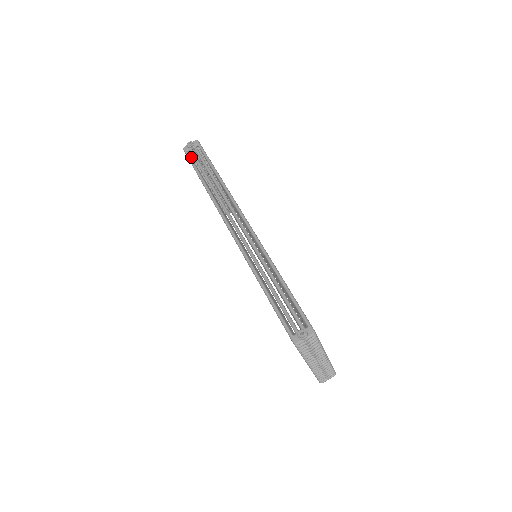
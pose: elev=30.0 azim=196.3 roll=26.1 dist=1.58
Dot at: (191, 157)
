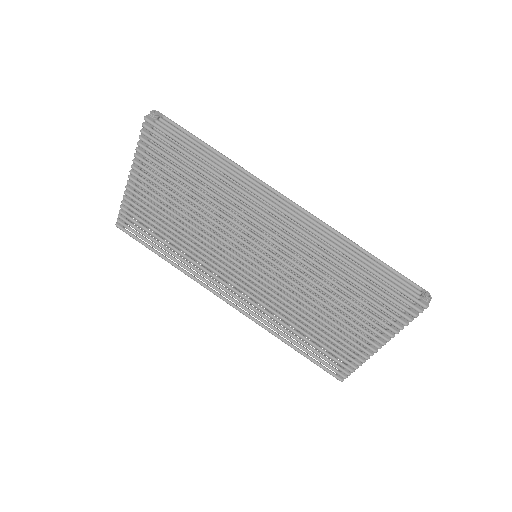
Dot at: (149, 132)
